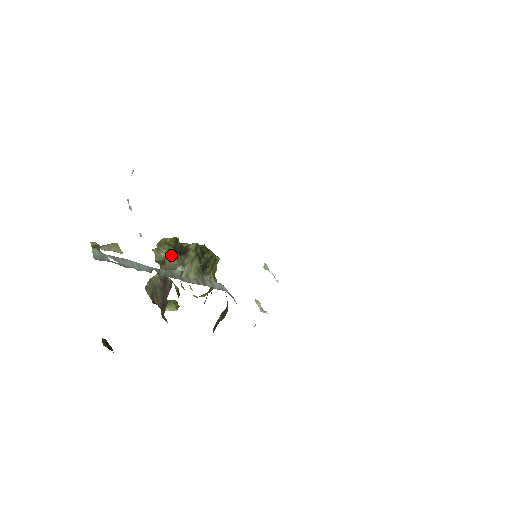
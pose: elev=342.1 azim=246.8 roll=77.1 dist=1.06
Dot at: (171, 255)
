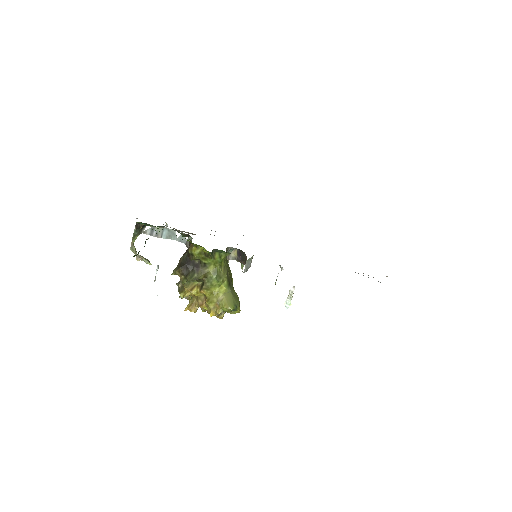
Dot at: occluded
